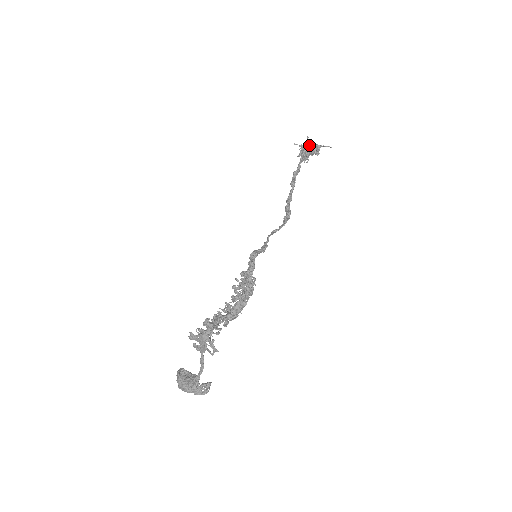
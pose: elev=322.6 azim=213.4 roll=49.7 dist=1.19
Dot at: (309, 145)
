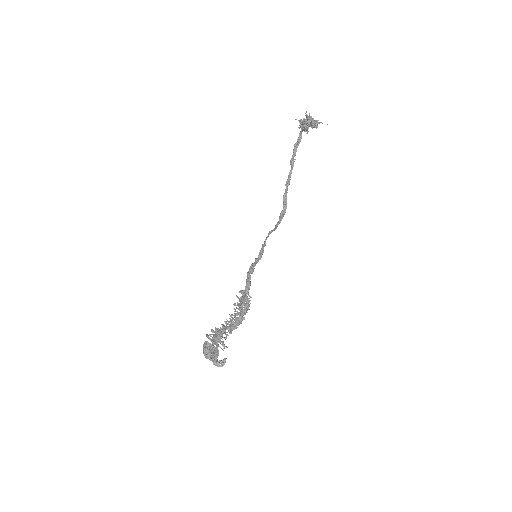
Dot at: (307, 121)
